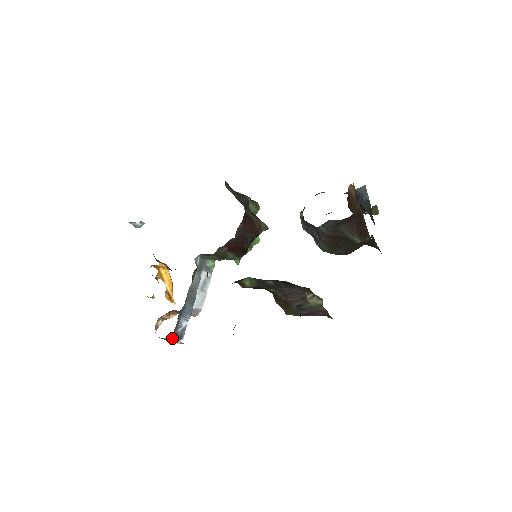
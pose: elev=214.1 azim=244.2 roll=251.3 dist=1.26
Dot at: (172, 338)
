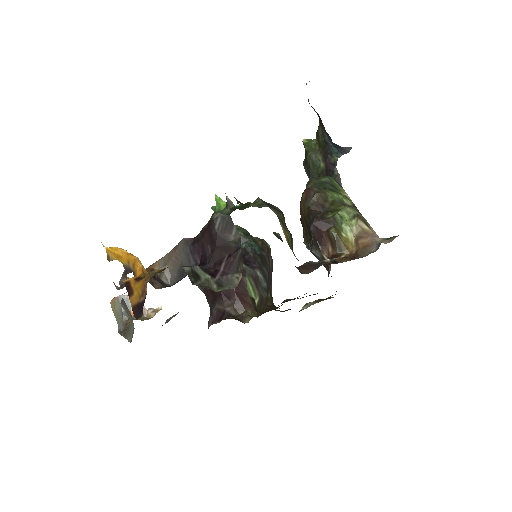
Dot at: occluded
